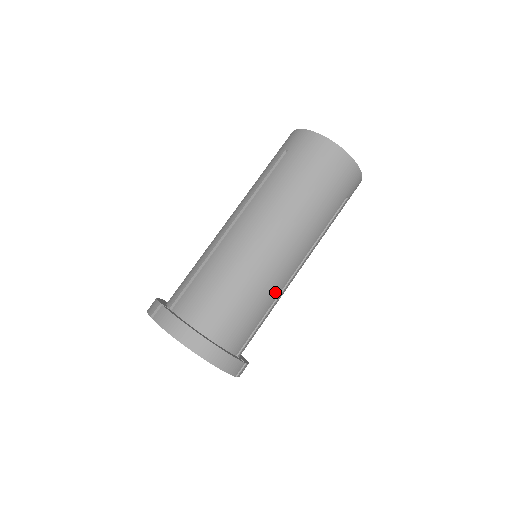
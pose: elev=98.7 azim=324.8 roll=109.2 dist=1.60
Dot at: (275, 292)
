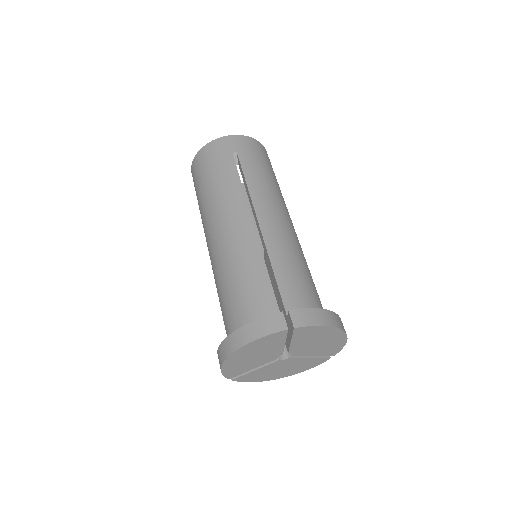
Dot at: occluded
